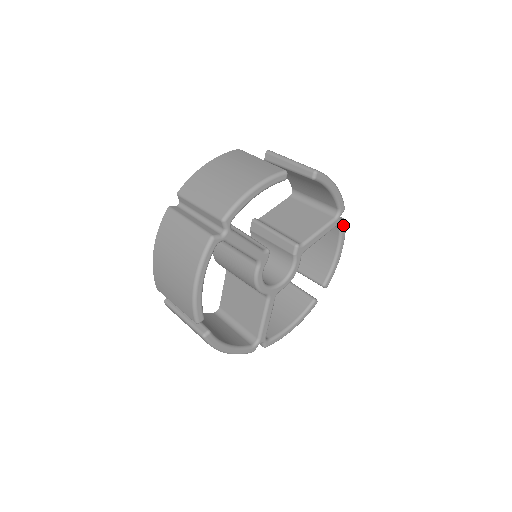
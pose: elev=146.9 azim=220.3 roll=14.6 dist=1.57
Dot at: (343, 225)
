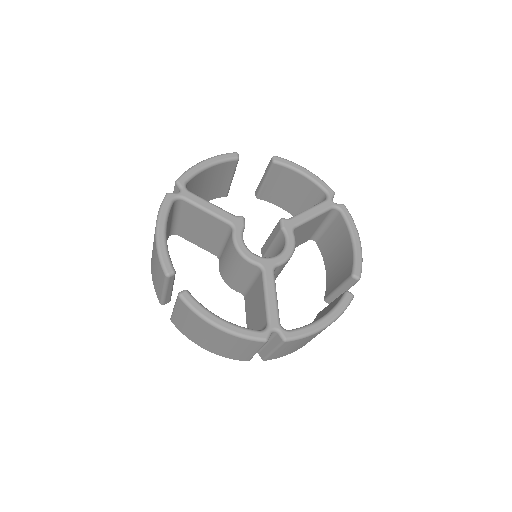
Dot at: (342, 208)
